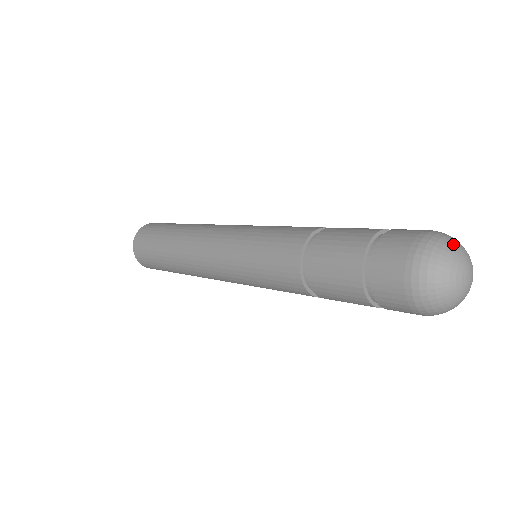
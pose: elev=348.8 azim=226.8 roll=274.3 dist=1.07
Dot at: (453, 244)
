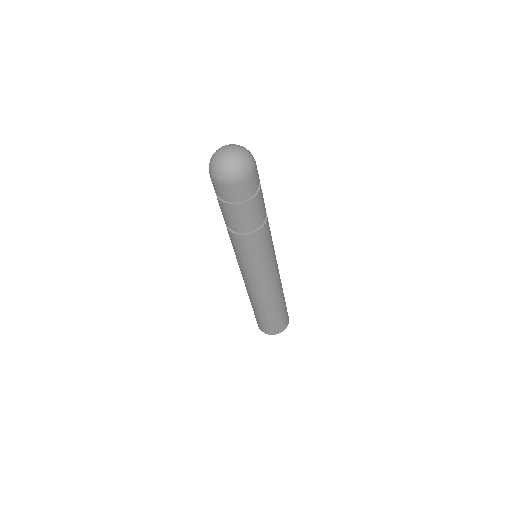
Dot at: occluded
